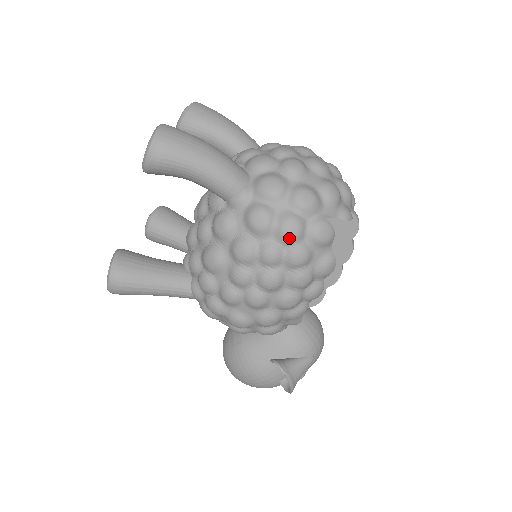
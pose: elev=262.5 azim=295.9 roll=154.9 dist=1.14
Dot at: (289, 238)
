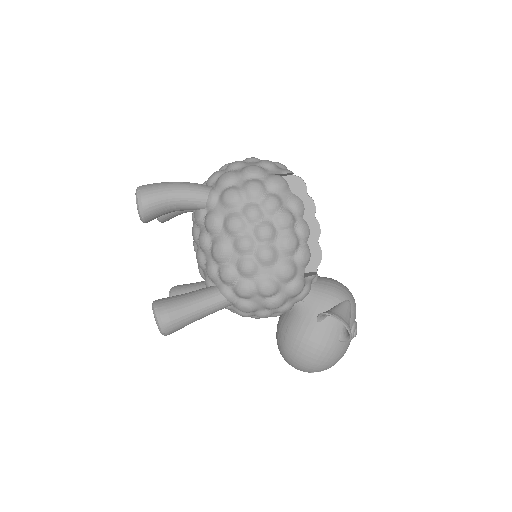
Dot at: (257, 194)
